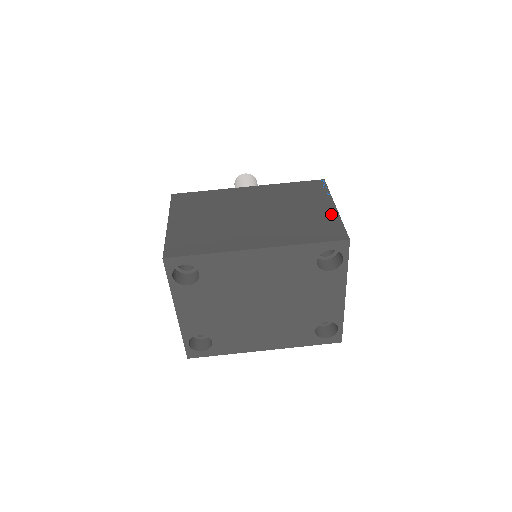
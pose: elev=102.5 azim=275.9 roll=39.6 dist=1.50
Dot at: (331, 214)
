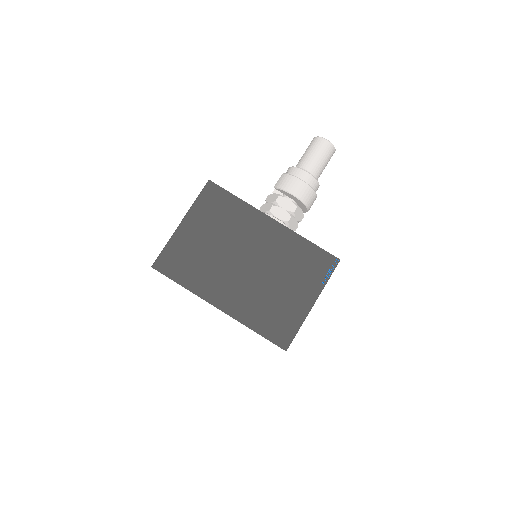
Dot at: (301, 312)
